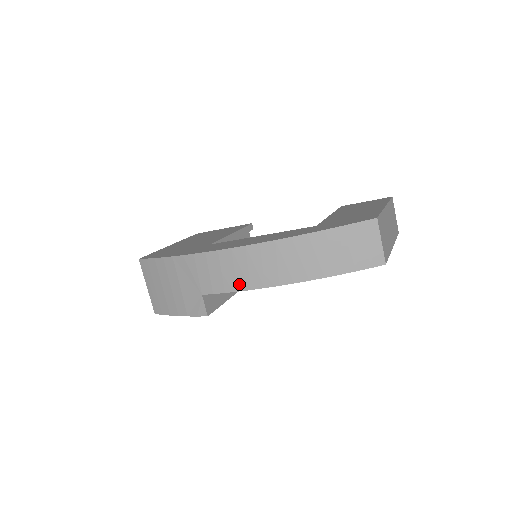
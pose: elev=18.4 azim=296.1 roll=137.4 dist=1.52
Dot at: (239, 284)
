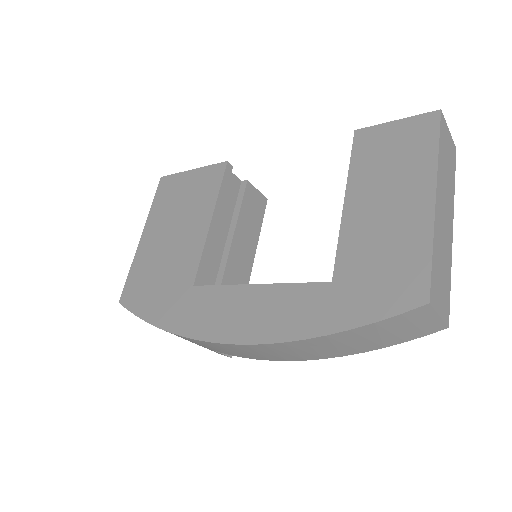
Dot at: (255, 357)
